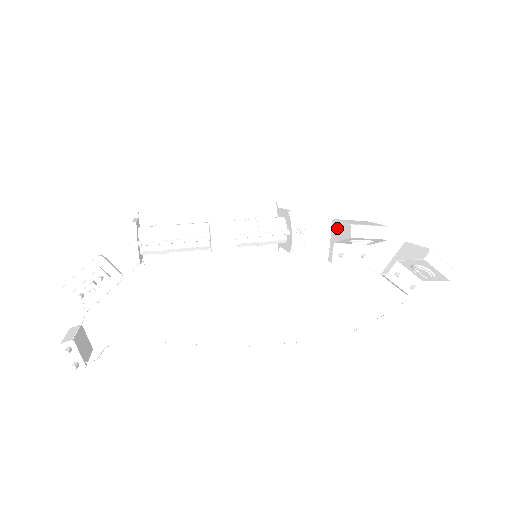
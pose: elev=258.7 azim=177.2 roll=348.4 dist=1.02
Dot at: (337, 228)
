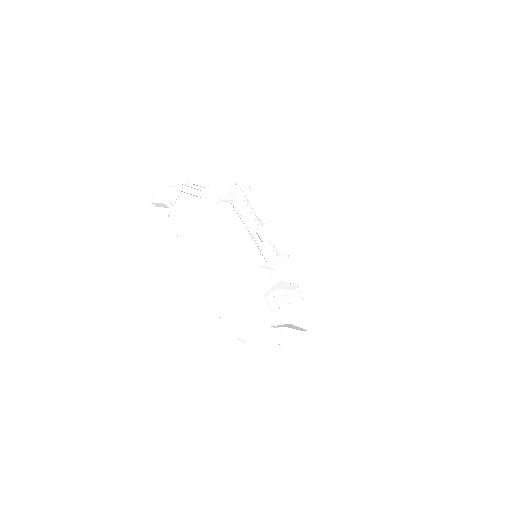
Dot at: (283, 284)
